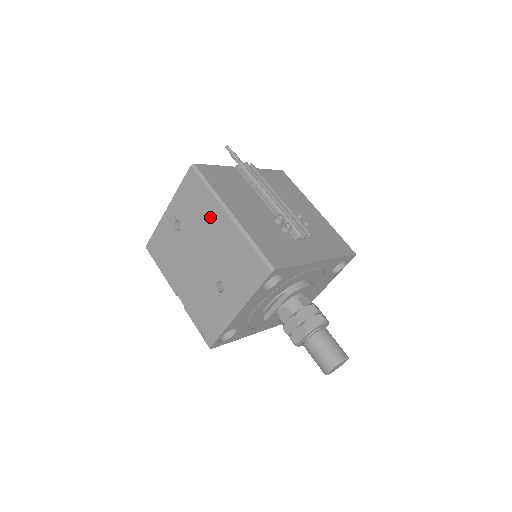
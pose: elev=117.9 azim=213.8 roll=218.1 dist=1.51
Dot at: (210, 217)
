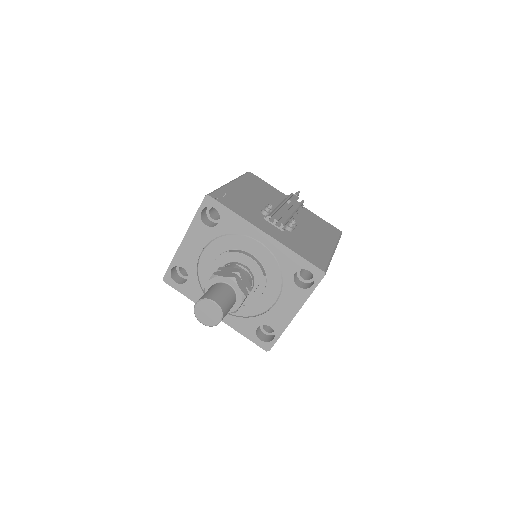
Dot at: occluded
